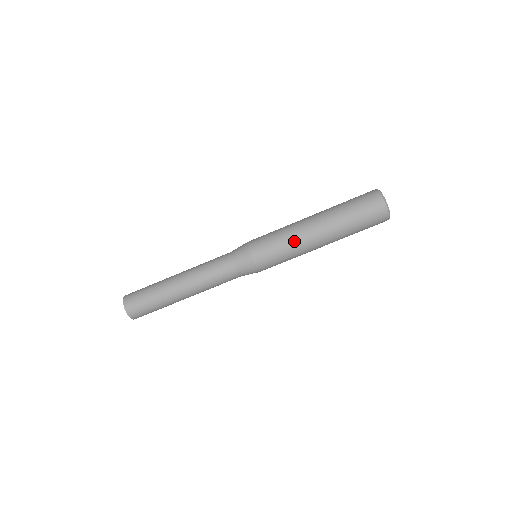
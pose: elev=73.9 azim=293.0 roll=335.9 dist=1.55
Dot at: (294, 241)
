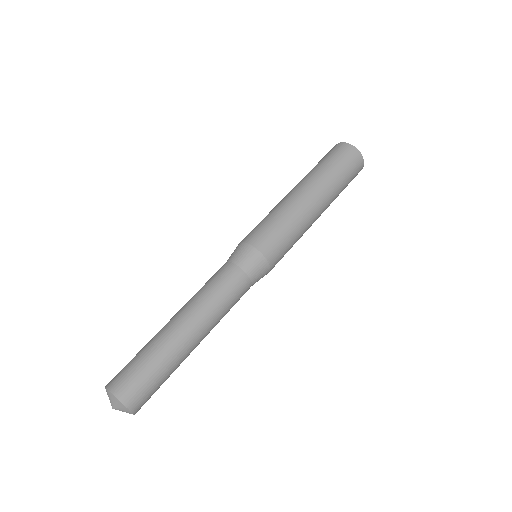
Dot at: (290, 212)
